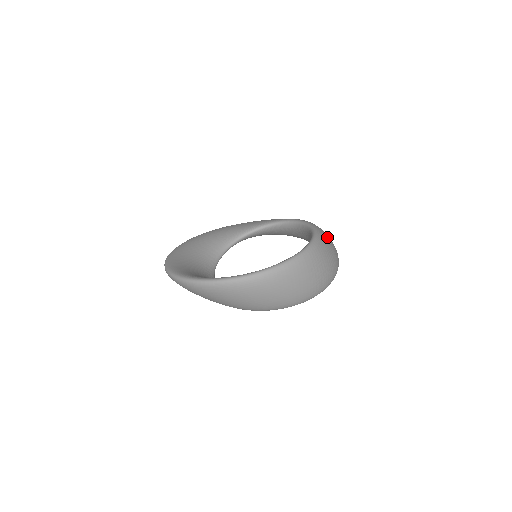
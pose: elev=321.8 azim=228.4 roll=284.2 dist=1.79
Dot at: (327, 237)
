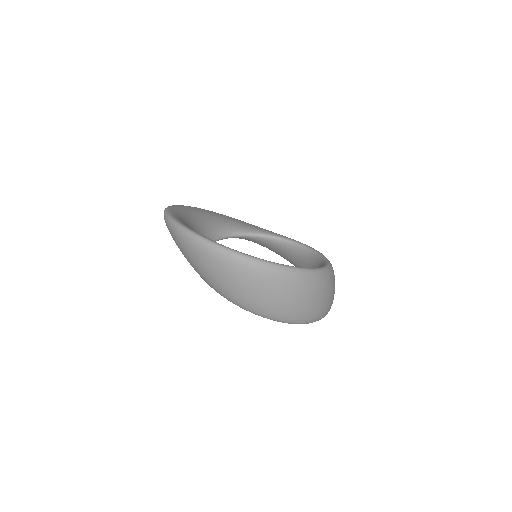
Dot at: occluded
